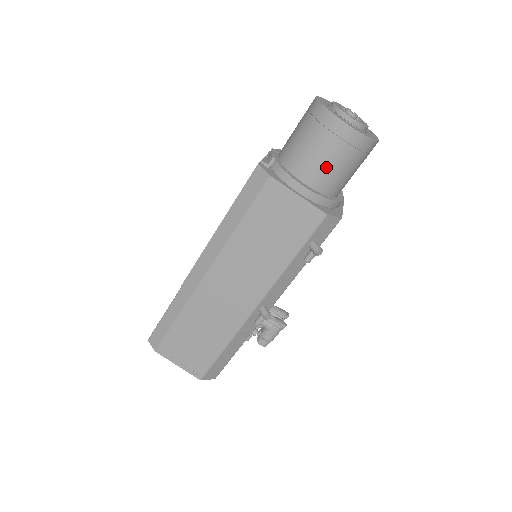
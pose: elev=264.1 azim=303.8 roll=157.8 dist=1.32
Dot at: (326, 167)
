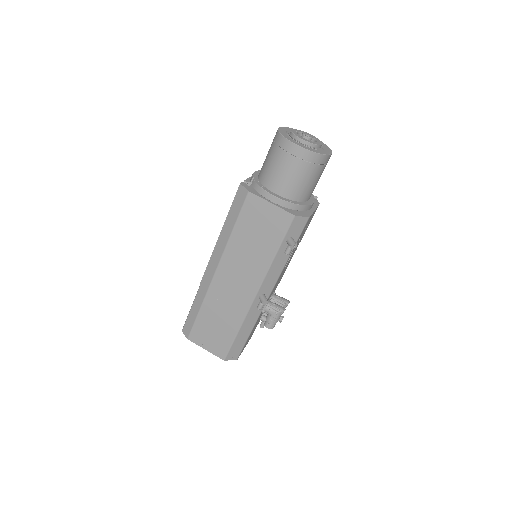
Dot at: (289, 179)
